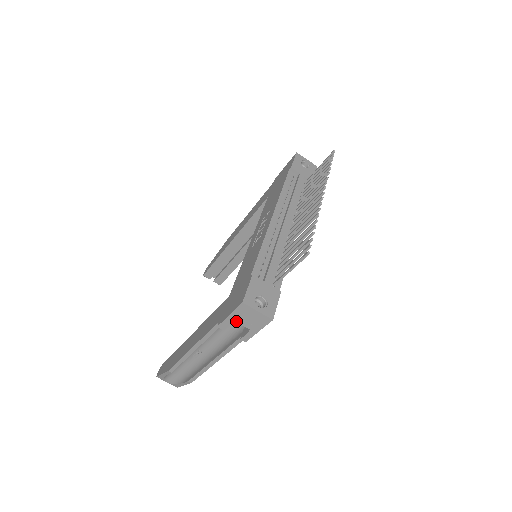
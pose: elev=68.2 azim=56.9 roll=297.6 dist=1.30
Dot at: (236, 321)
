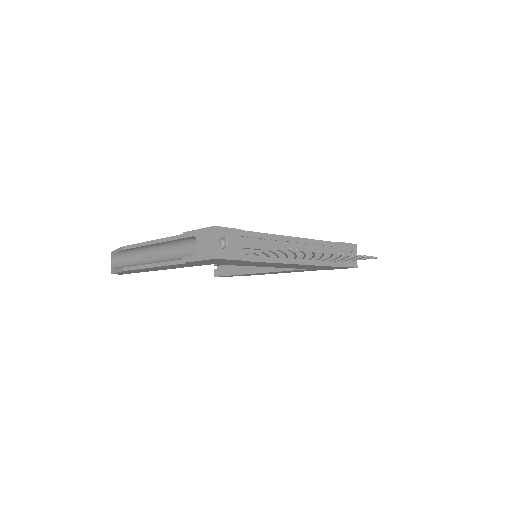
Dot at: (197, 238)
